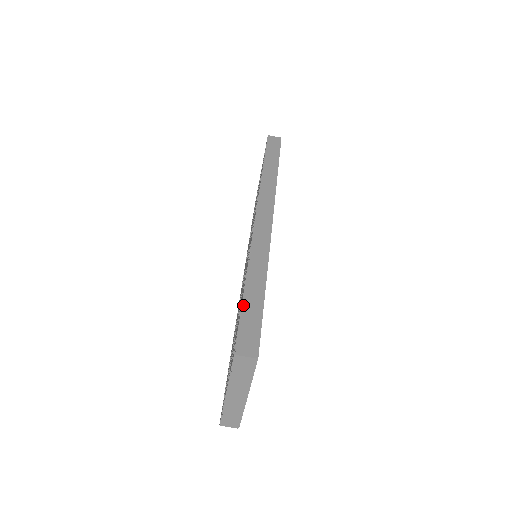
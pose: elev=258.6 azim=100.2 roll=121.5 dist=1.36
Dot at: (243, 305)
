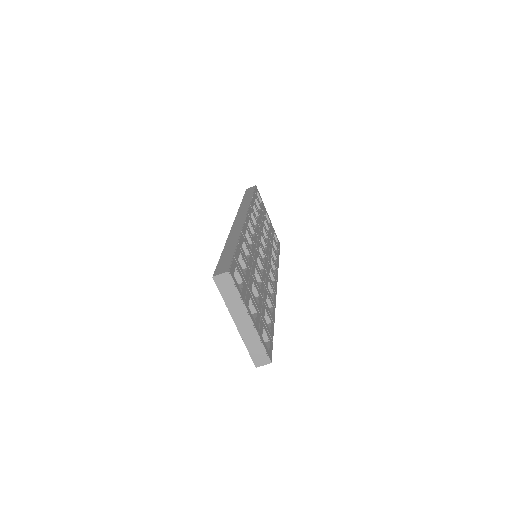
Dot at: (220, 257)
